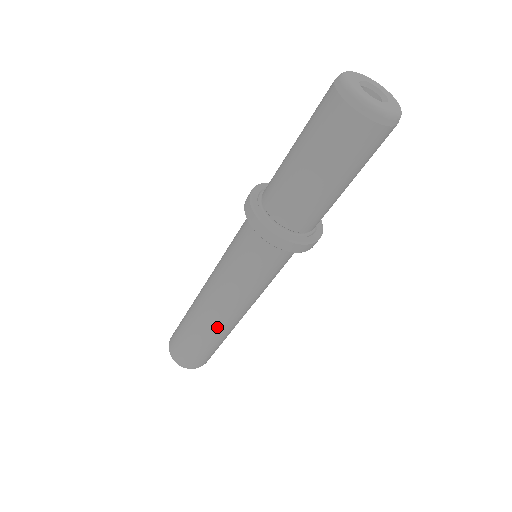
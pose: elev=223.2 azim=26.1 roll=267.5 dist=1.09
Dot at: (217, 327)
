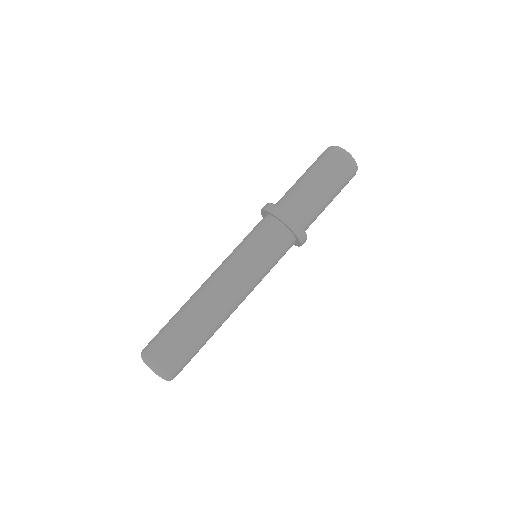
Dot at: (196, 296)
